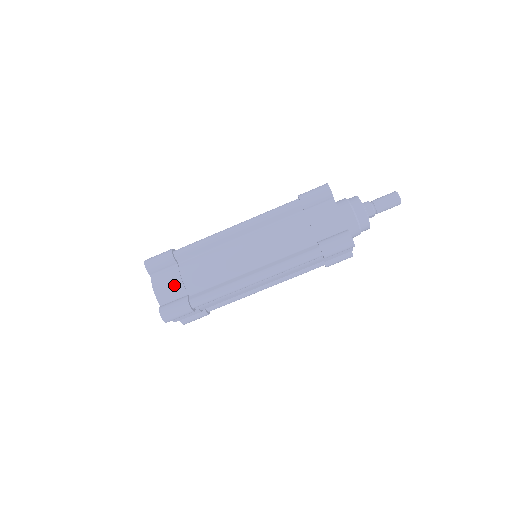
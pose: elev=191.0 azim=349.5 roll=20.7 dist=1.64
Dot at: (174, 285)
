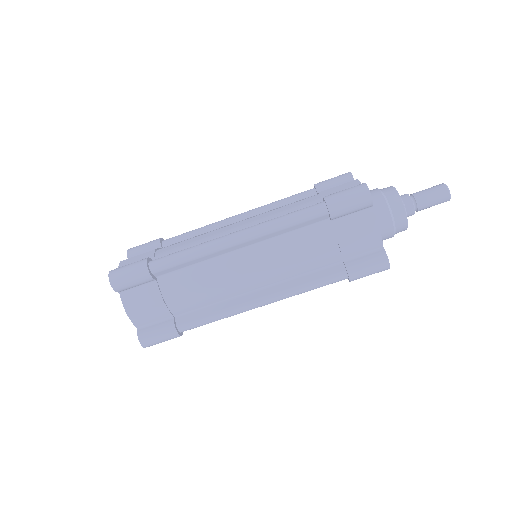
Dot at: (144, 255)
